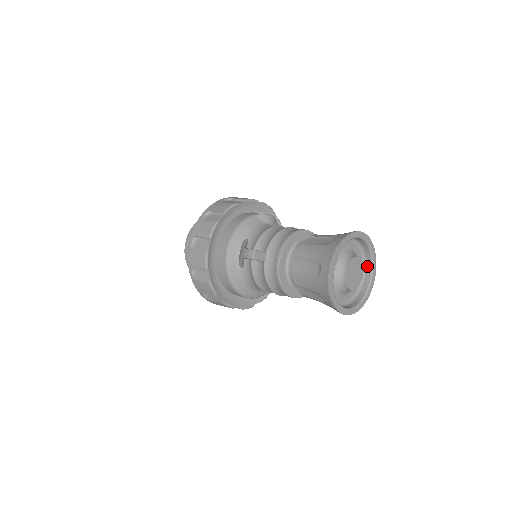
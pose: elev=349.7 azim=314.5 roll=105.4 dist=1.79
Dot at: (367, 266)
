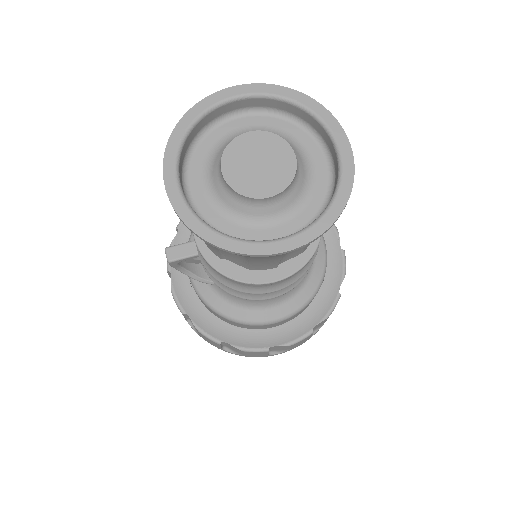
Dot at: (321, 135)
